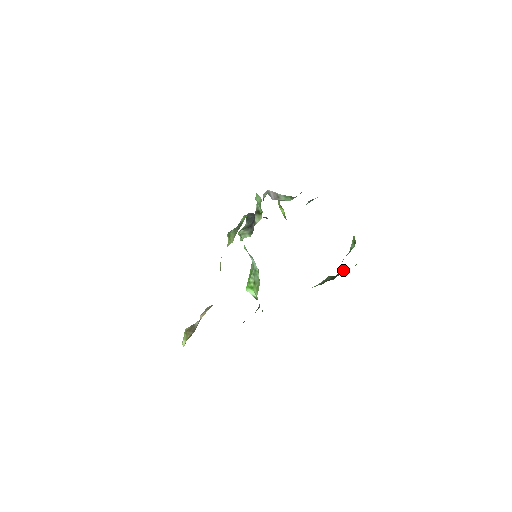
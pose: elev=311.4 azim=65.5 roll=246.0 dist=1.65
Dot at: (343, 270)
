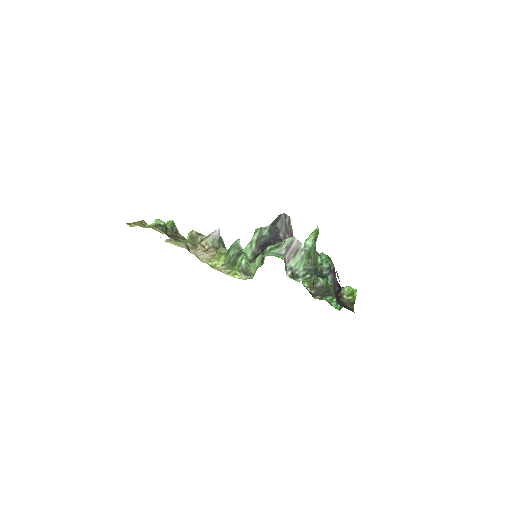
Dot at: (330, 294)
